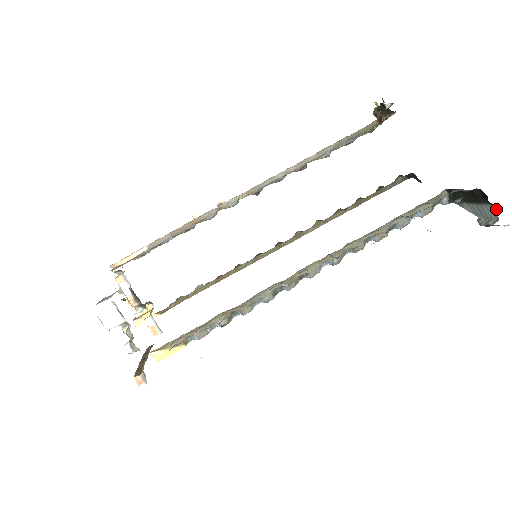
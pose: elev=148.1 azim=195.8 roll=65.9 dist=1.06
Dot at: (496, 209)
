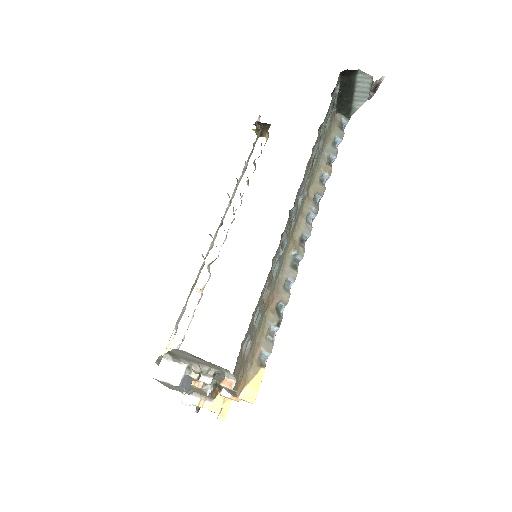
Dot at: (362, 72)
